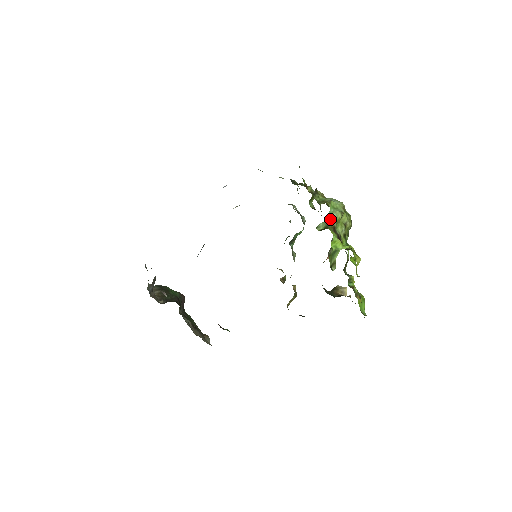
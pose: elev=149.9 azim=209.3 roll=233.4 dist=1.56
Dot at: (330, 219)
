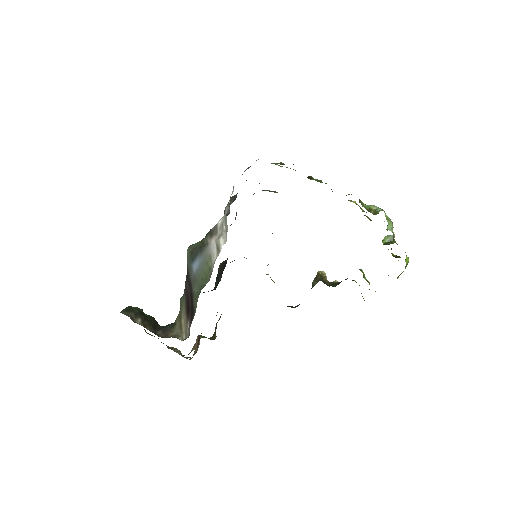
Dot at: (392, 232)
